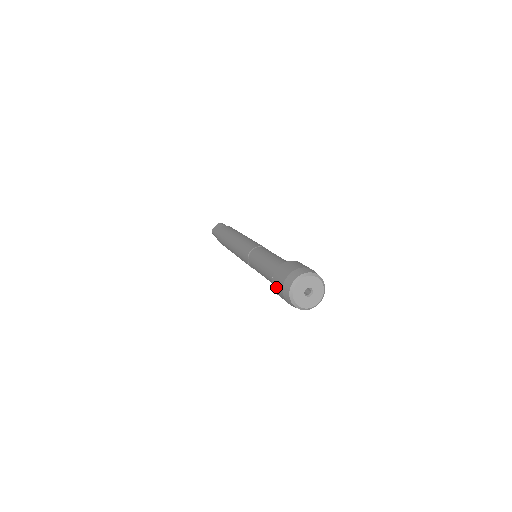
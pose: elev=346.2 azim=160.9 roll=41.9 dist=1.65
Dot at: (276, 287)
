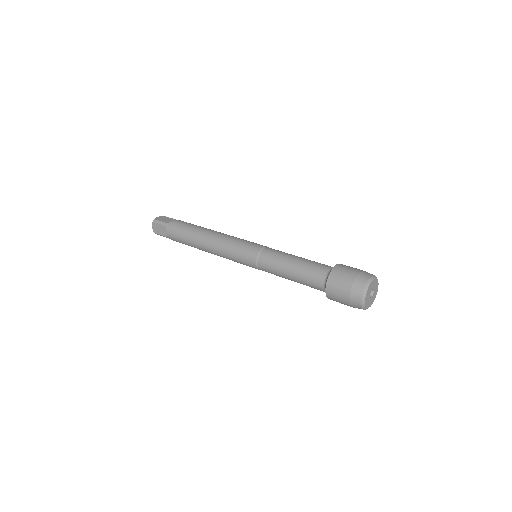
Dot at: occluded
